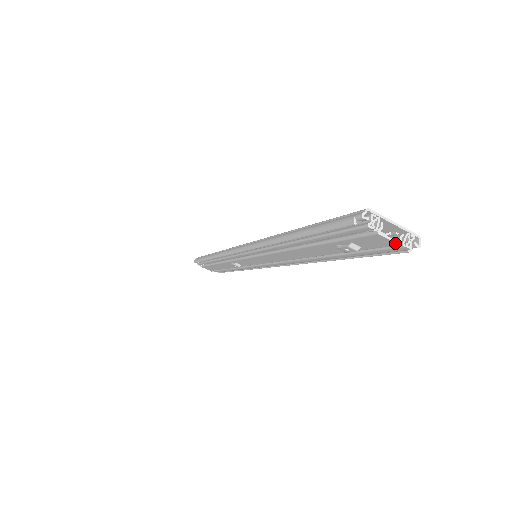
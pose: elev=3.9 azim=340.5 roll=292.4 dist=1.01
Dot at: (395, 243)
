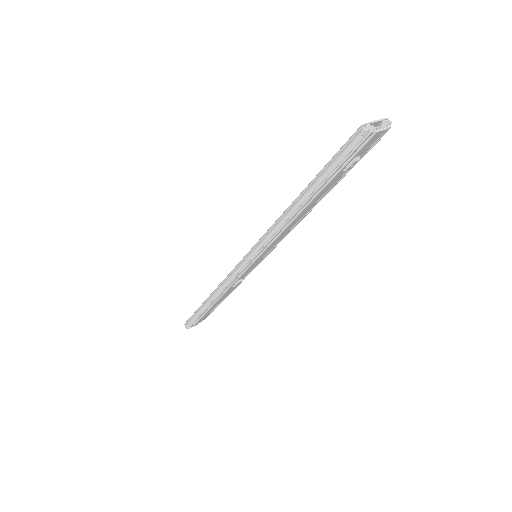
Dot at: (385, 130)
